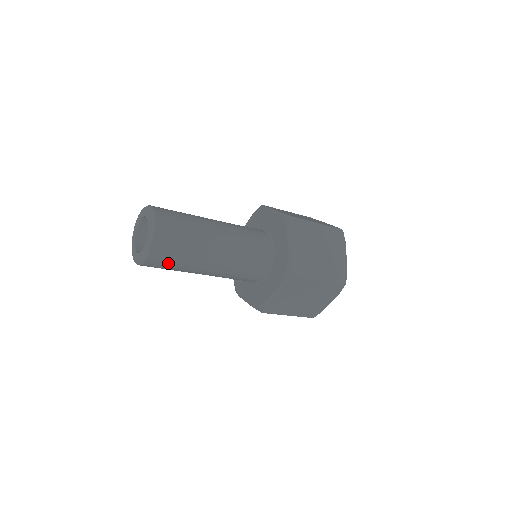
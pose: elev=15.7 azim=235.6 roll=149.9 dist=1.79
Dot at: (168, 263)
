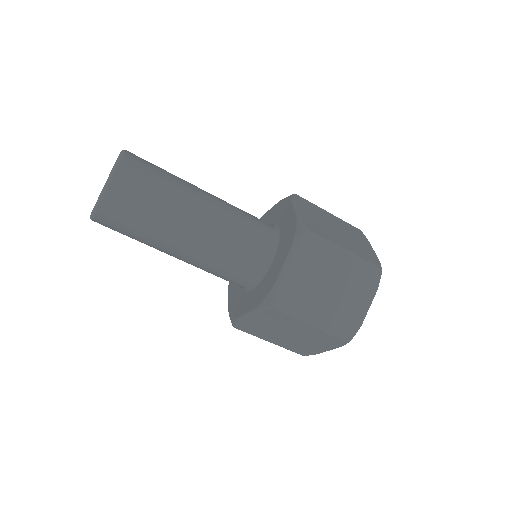
Dot at: (122, 230)
